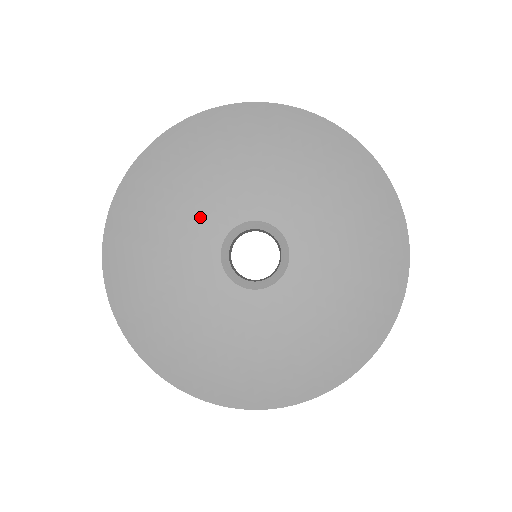
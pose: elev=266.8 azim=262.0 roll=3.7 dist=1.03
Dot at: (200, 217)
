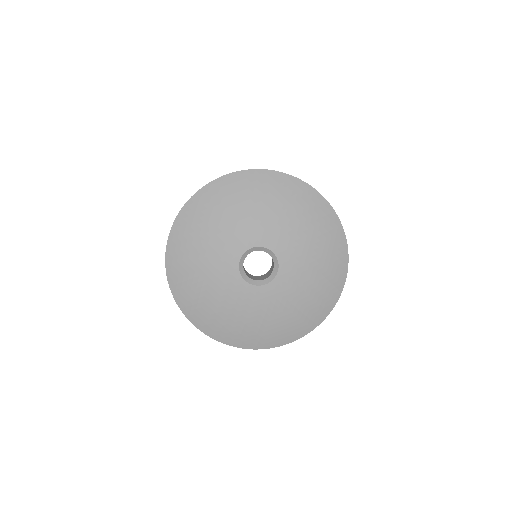
Dot at: (220, 269)
